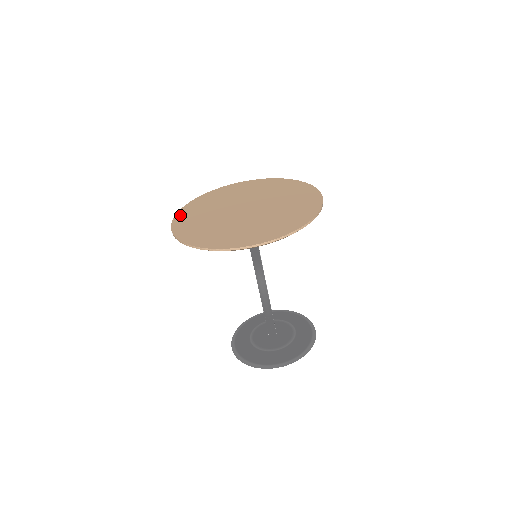
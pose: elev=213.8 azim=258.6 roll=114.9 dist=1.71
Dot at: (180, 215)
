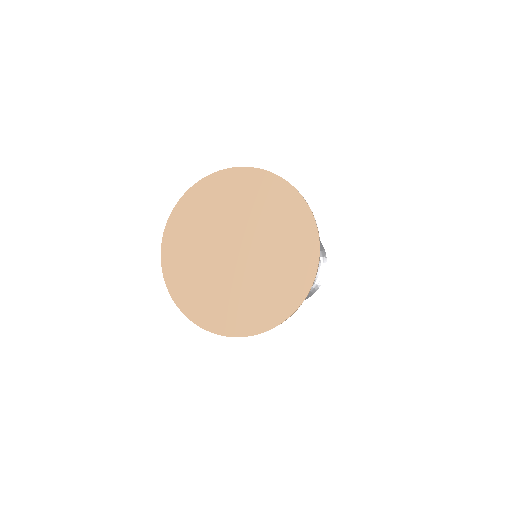
Dot at: (168, 235)
